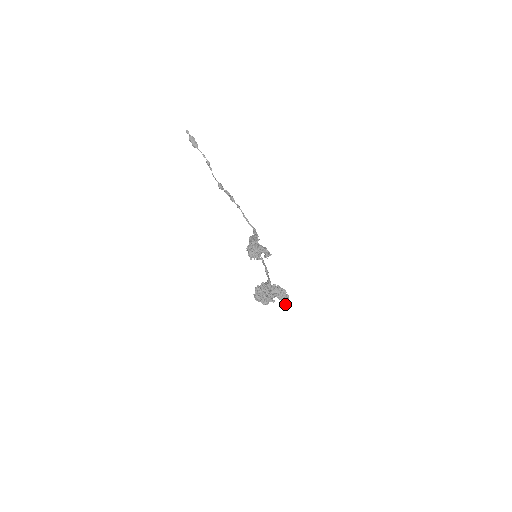
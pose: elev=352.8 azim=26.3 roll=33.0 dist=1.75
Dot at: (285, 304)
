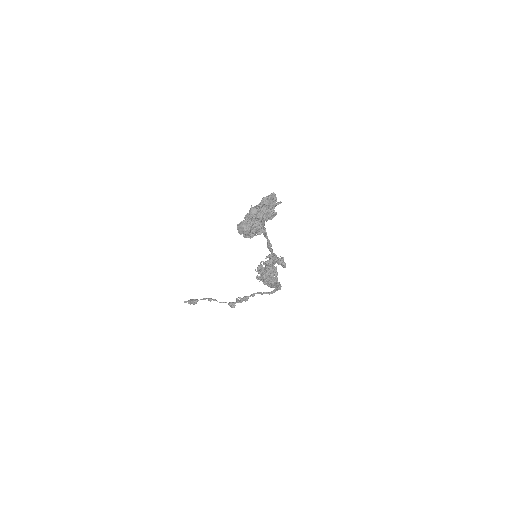
Dot at: (274, 200)
